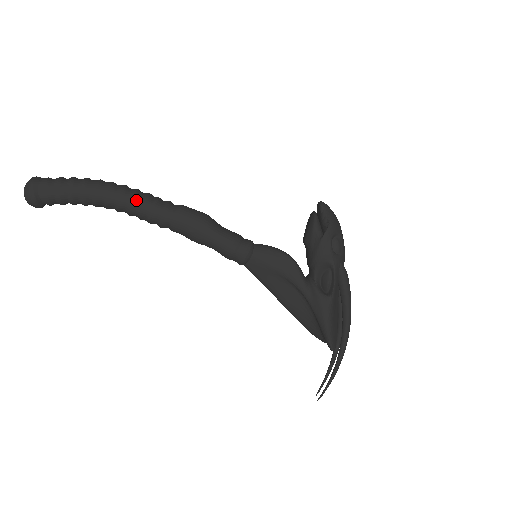
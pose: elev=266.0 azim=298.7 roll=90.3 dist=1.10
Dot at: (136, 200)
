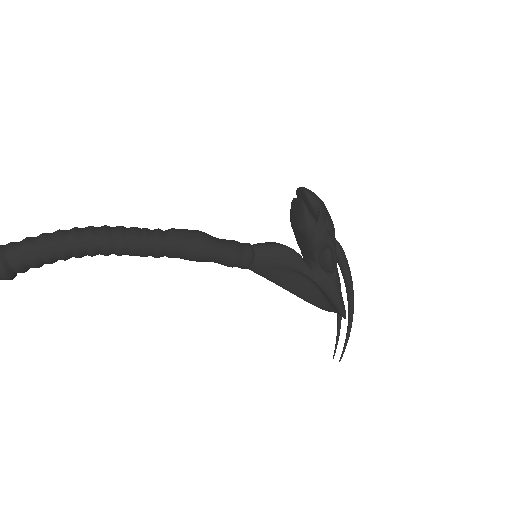
Dot at: (125, 239)
